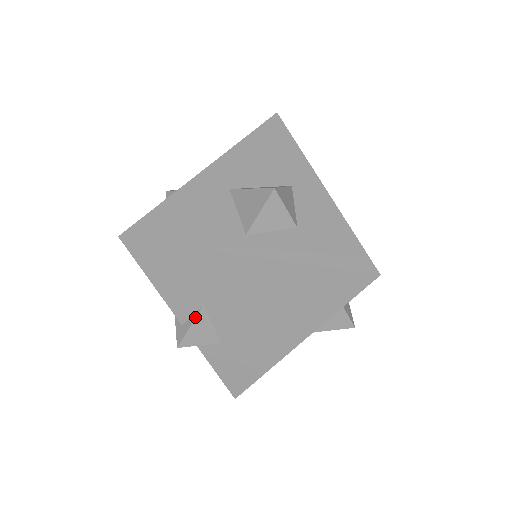
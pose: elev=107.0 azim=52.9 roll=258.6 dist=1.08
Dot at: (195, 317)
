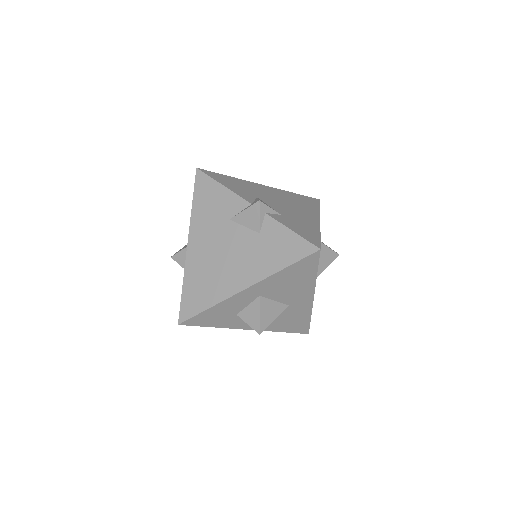
Dot at: (257, 198)
